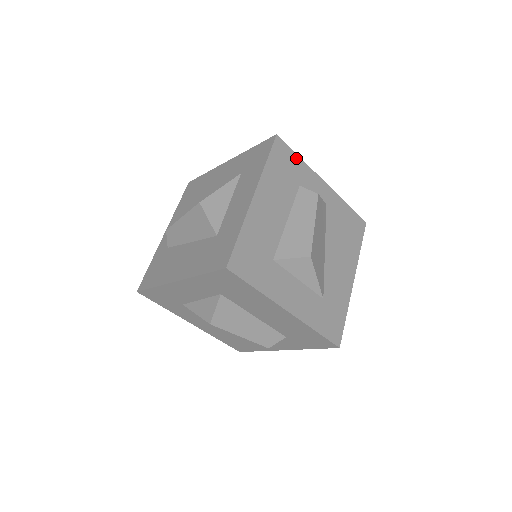
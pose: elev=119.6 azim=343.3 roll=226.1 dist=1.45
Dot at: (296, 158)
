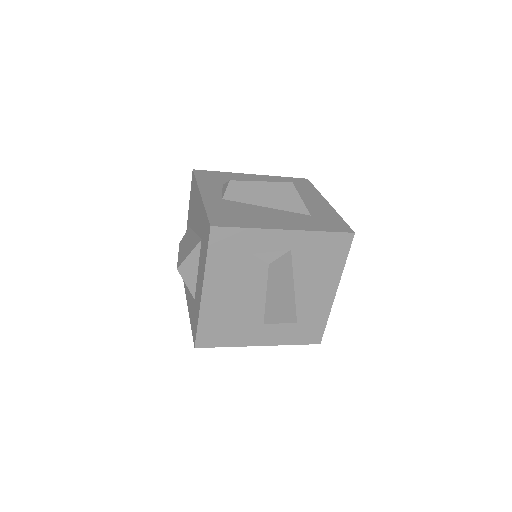
Dot at: (241, 232)
